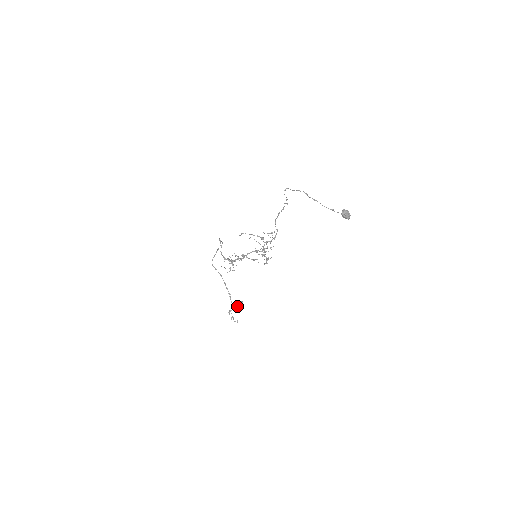
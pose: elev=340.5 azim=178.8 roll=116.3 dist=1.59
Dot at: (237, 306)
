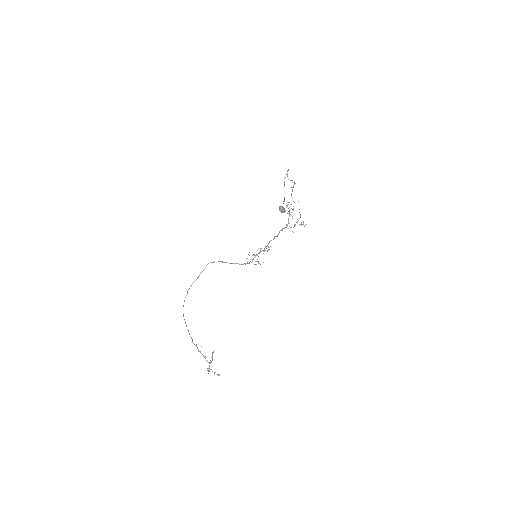
Dot at: (212, 358)
